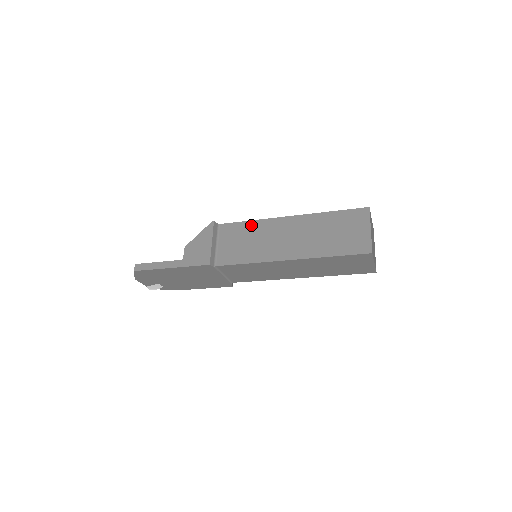
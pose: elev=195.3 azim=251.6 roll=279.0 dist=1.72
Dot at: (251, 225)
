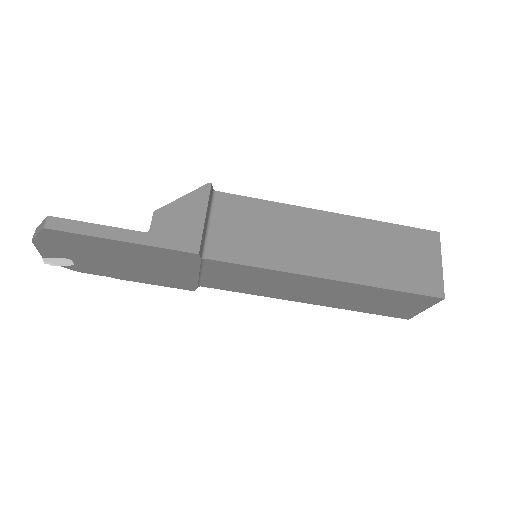
Dot at: (269, 208)
